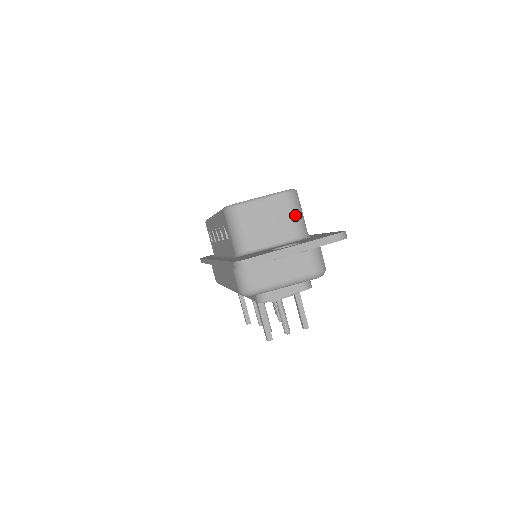
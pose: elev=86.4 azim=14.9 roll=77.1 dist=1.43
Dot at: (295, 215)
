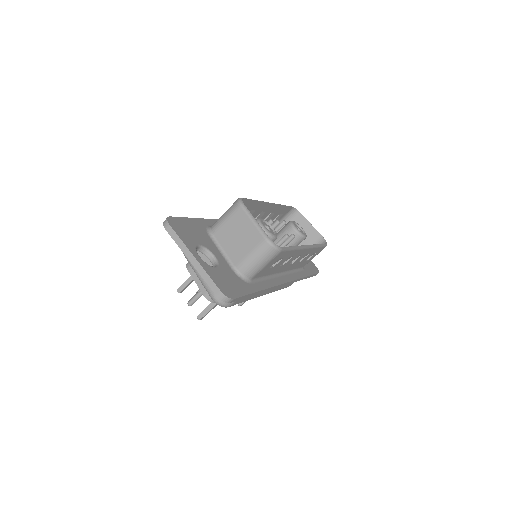
Dot at: (253, 257)
